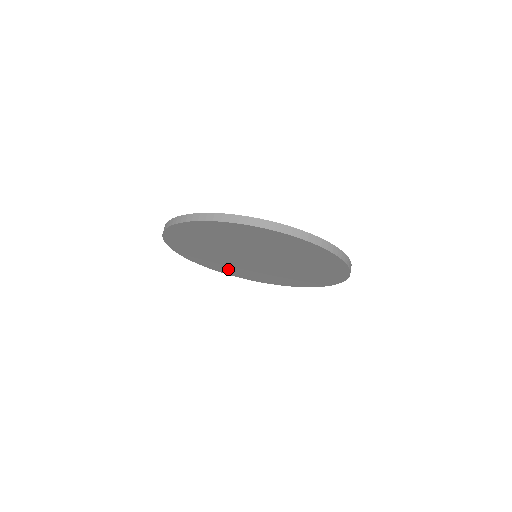
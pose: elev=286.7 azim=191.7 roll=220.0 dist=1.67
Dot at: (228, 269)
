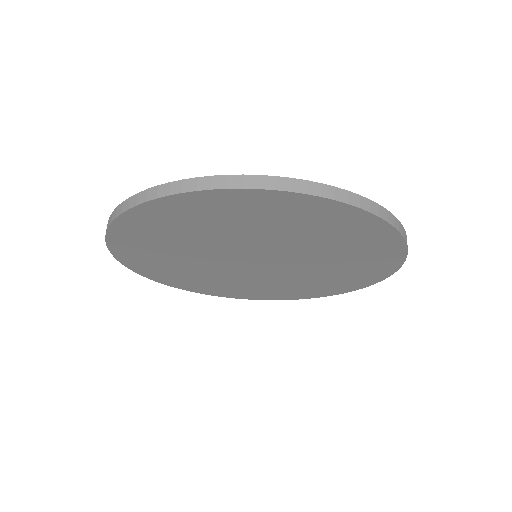
Dot at: (196, 282)
